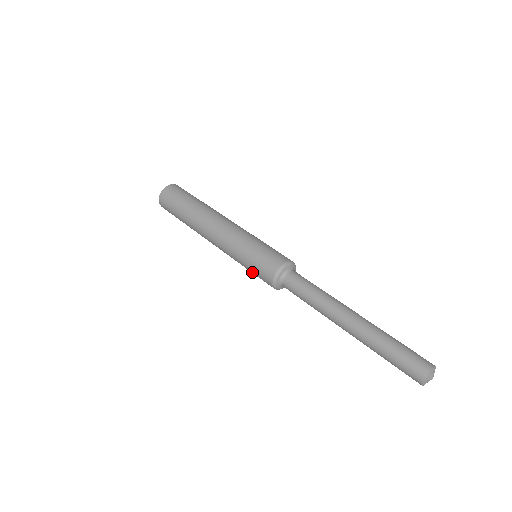
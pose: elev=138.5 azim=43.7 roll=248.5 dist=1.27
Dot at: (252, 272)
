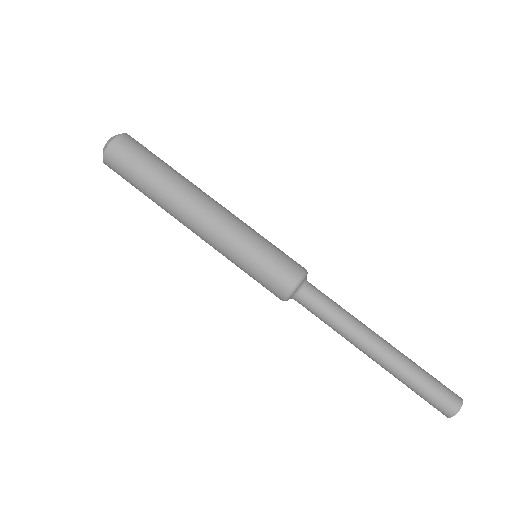
Dot at: occluded
